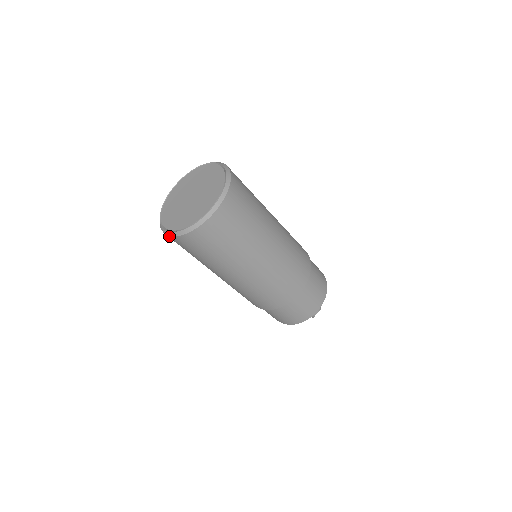
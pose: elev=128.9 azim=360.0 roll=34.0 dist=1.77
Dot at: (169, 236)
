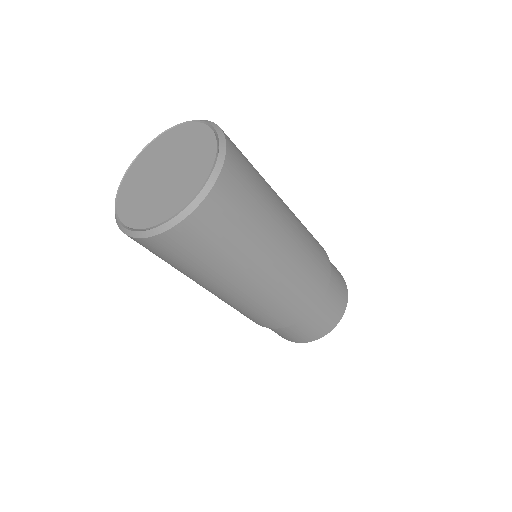
Dot at: (178, 226)
